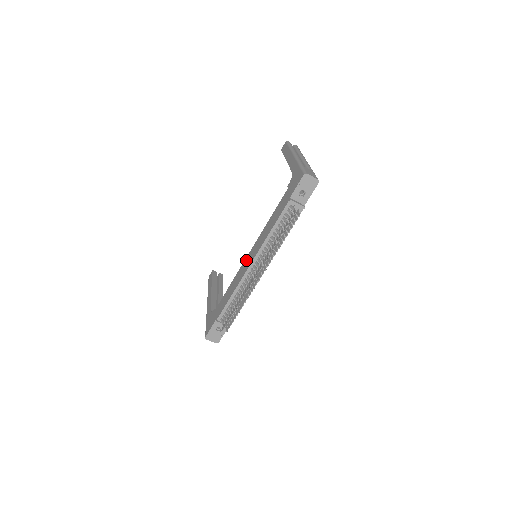
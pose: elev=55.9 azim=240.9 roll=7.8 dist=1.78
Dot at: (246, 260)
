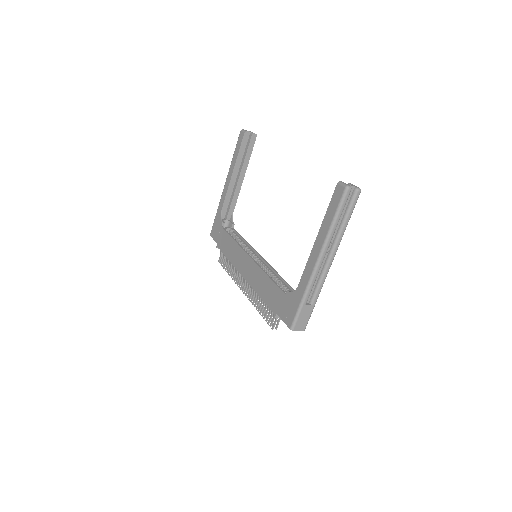
Dot at: (245, 258)
